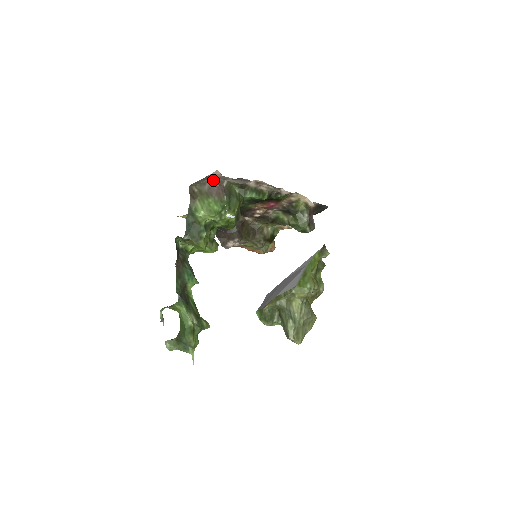
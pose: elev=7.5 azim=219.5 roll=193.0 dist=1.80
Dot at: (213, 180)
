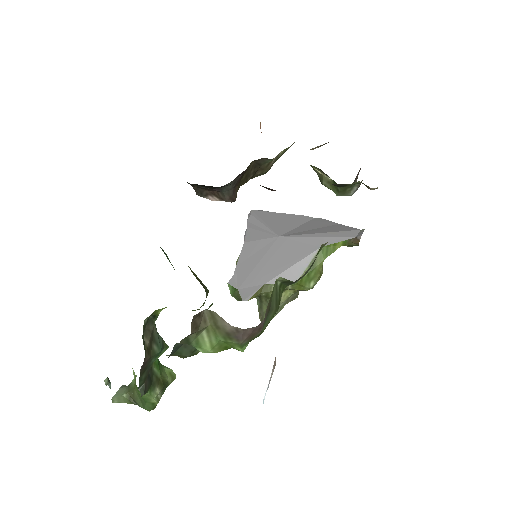
Dot at: occluded
